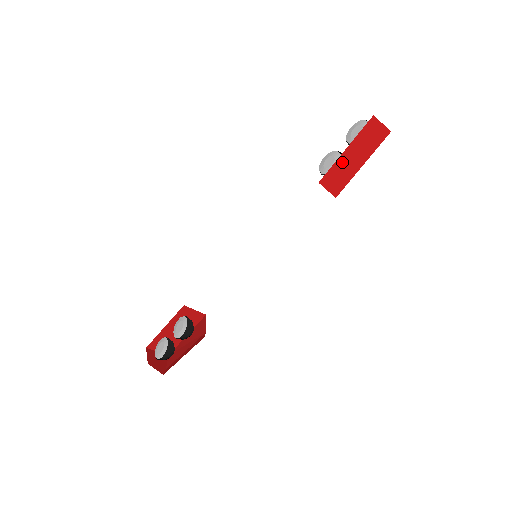
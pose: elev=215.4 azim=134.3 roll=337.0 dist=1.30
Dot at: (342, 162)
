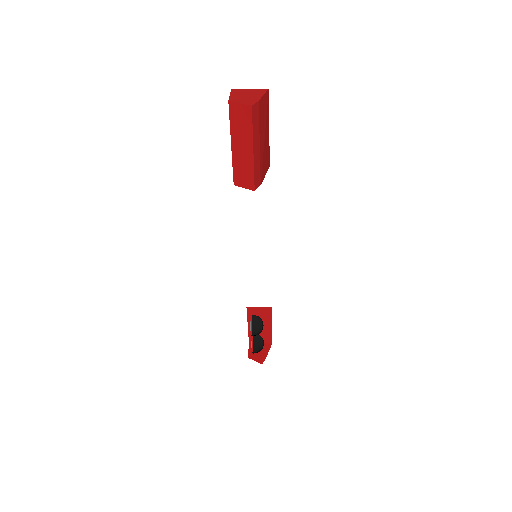
Dot at: (237, 158)
